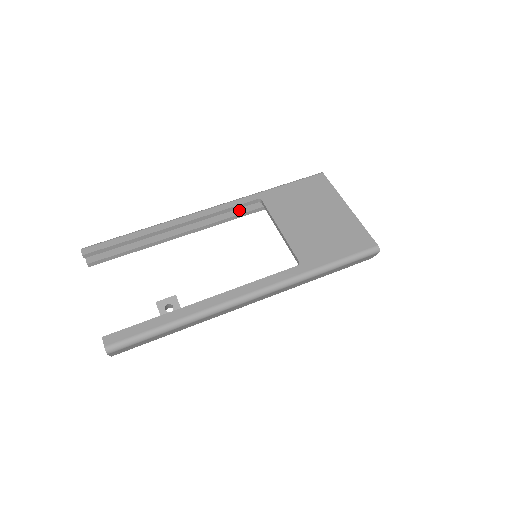
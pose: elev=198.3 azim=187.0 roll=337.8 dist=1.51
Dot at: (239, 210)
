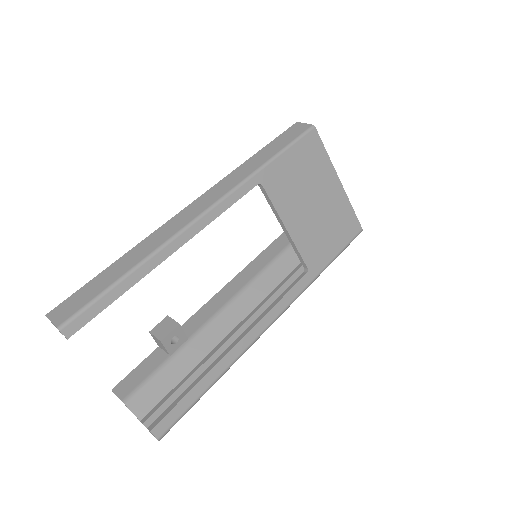
Dot at: occluded
